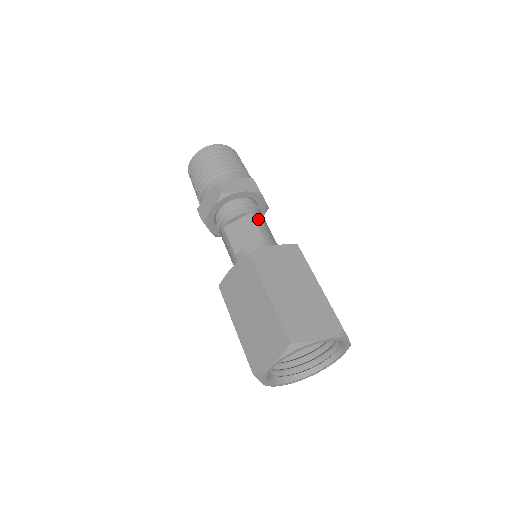
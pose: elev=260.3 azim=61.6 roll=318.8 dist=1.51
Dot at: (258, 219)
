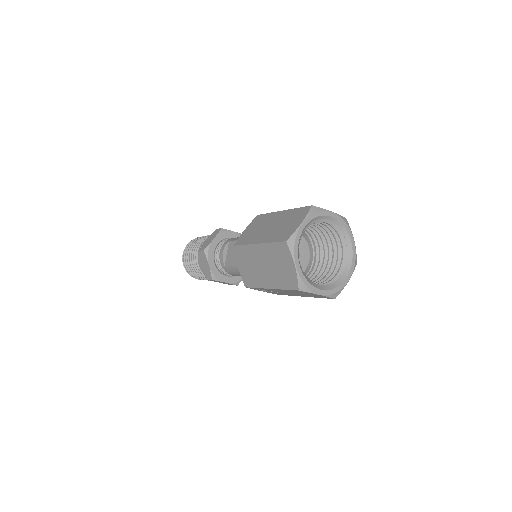
Dot at: (236, 239)
